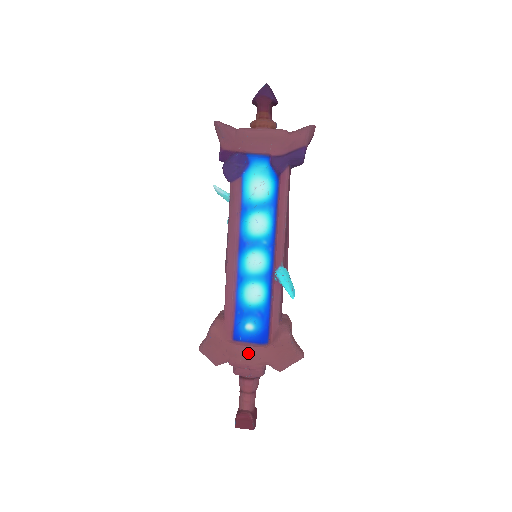
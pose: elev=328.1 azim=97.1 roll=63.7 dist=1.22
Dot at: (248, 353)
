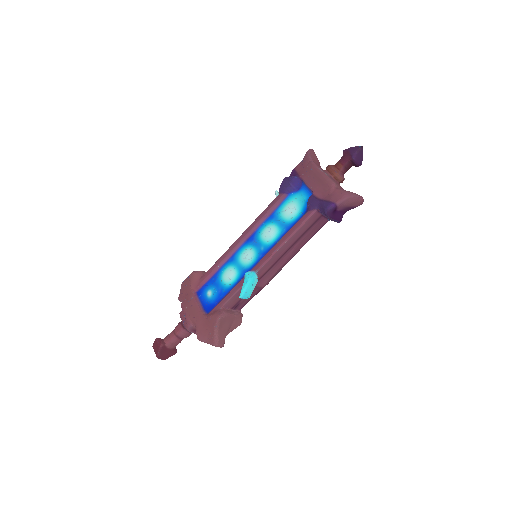
Dot at: (193, 307)
